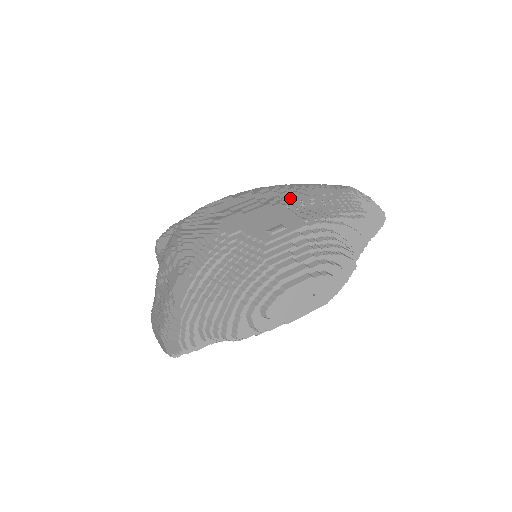
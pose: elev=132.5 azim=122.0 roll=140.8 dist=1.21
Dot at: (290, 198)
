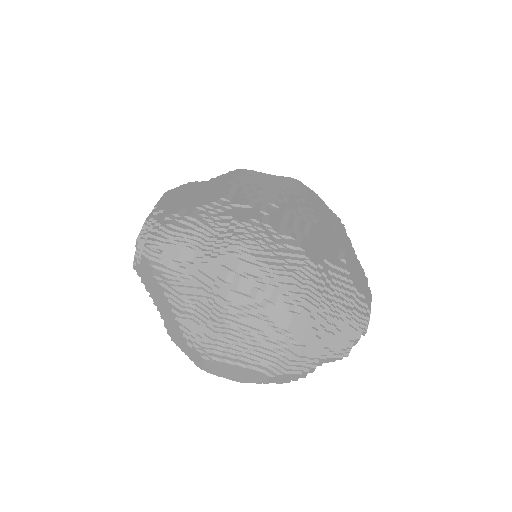
Dot at: (311, 210)
